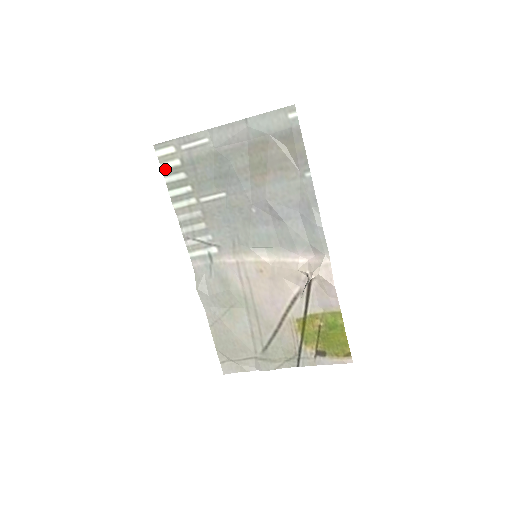
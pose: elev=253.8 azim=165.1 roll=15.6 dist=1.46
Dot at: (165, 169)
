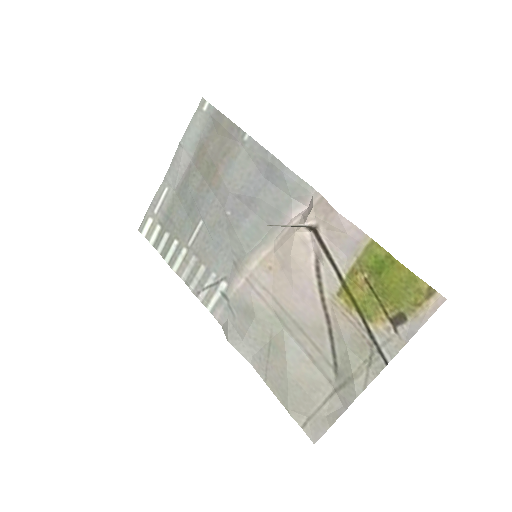
Dot at: (154, 243)
